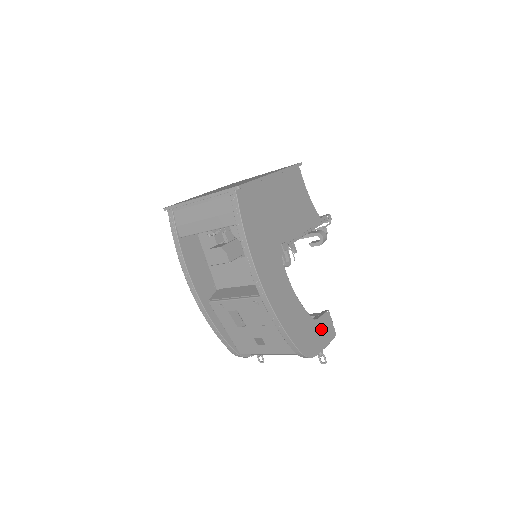
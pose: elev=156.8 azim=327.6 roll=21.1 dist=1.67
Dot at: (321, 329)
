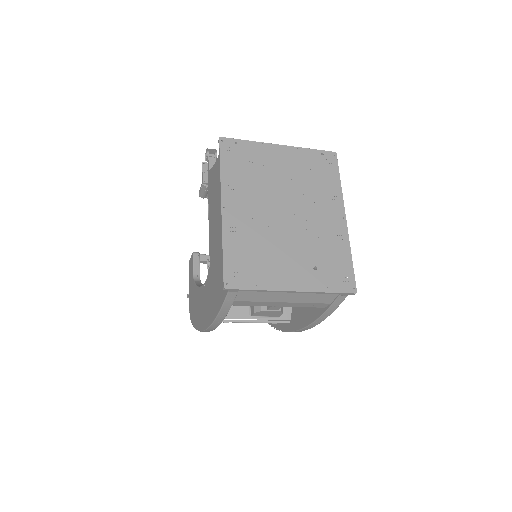
Dot at: occluded
